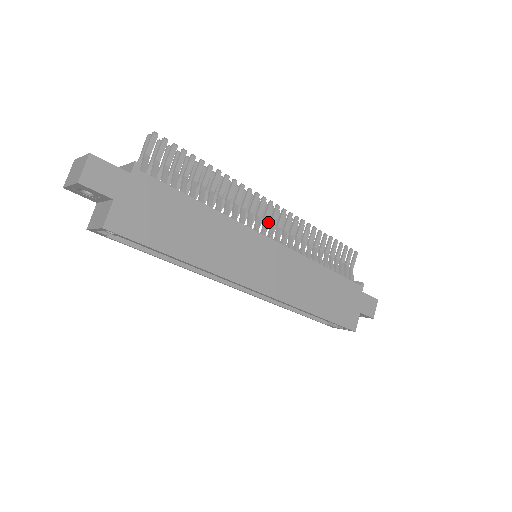
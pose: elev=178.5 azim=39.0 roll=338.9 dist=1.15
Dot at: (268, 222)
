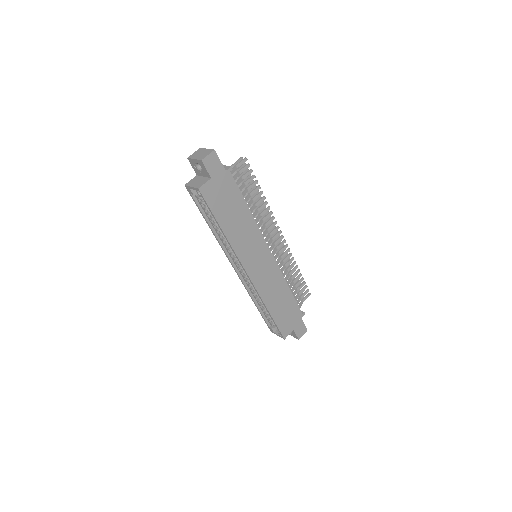
Dot at: (272, 242)
